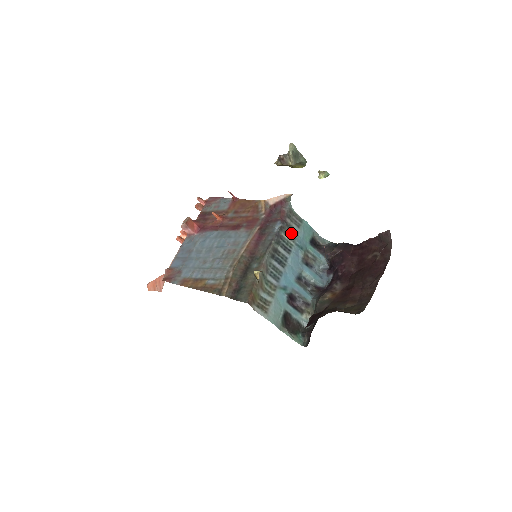
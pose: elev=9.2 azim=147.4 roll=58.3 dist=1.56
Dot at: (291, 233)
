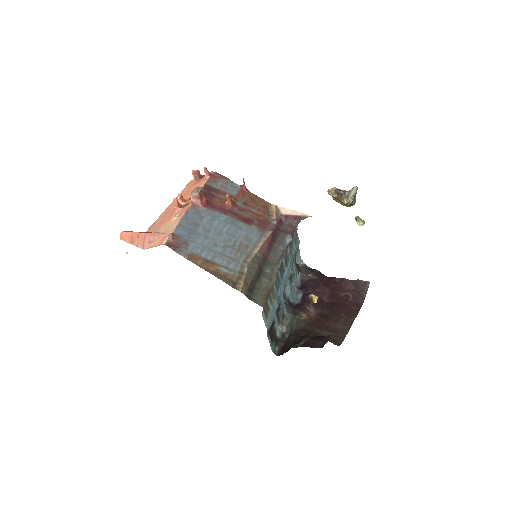
Dot at: (291, 248)
